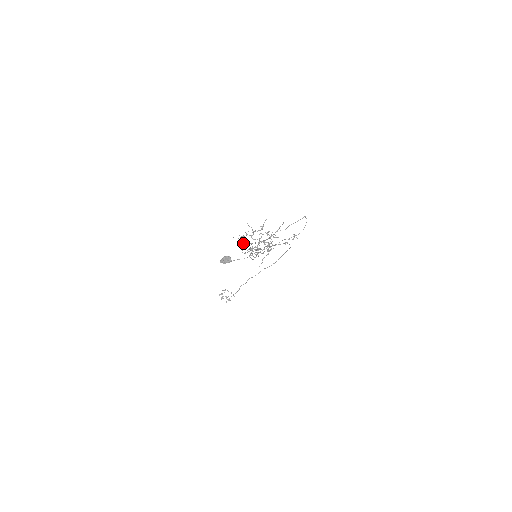
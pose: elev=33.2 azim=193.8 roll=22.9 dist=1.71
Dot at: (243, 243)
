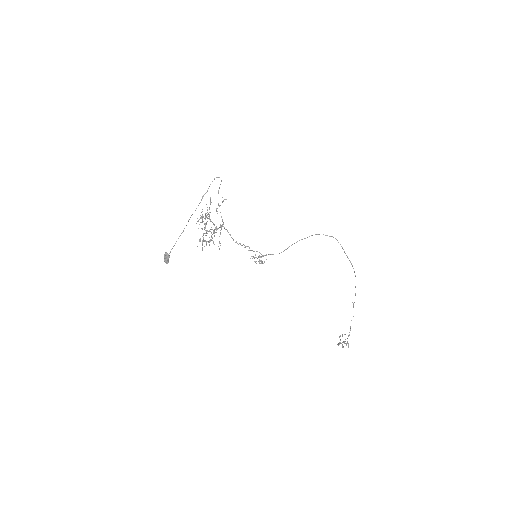
Dot at: (202, 244)
